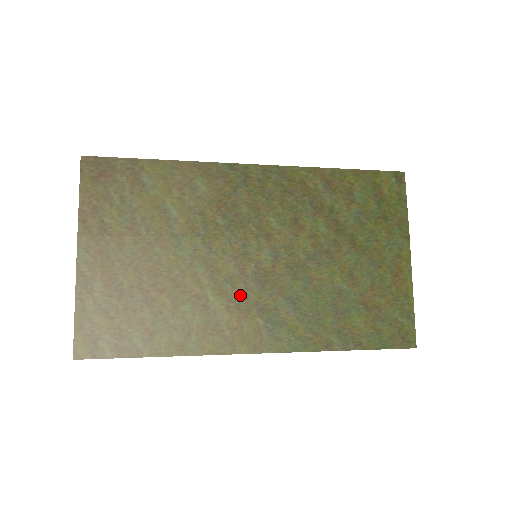
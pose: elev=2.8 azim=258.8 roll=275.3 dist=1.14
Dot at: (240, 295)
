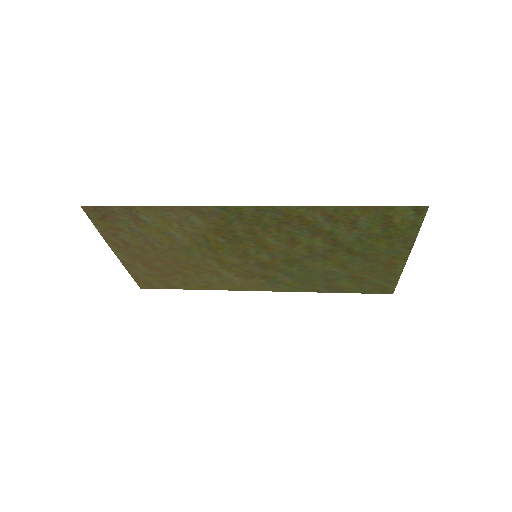
Dot at: (245, 271)
